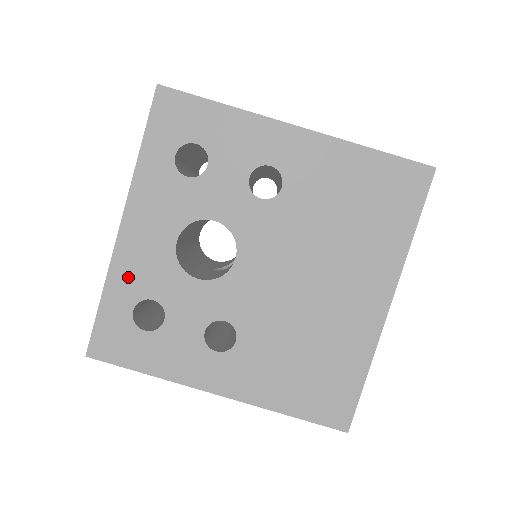
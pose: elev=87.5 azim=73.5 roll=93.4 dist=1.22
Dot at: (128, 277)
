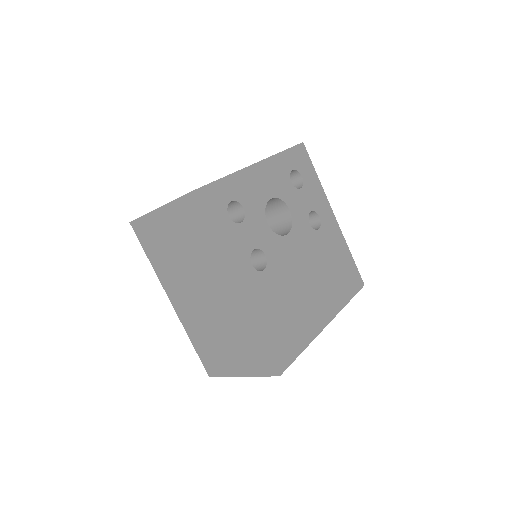
Dot at: (241, 186)
